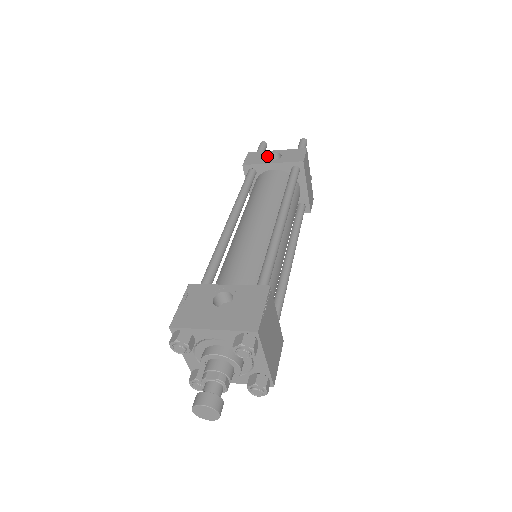
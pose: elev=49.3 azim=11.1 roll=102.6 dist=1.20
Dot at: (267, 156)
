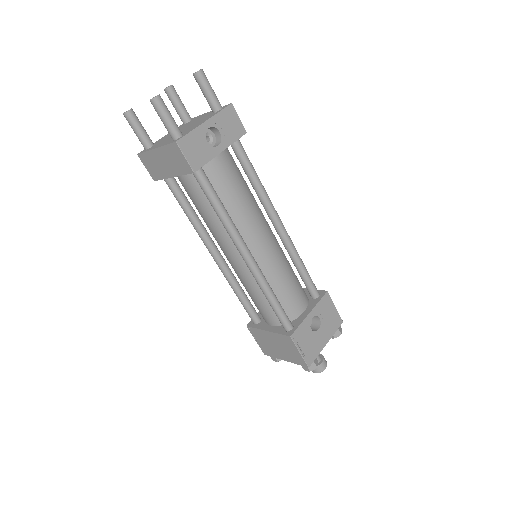
Dot at: (206, 140)
